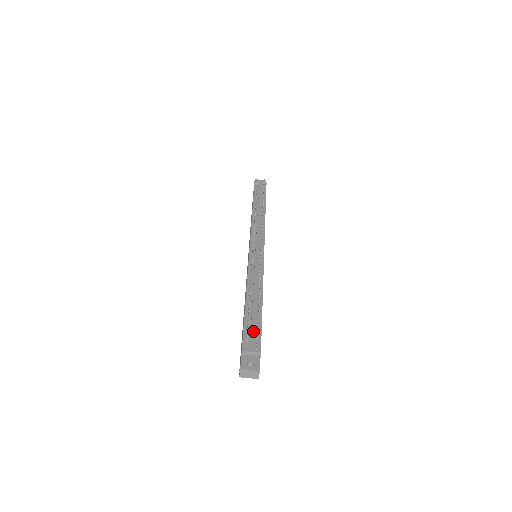
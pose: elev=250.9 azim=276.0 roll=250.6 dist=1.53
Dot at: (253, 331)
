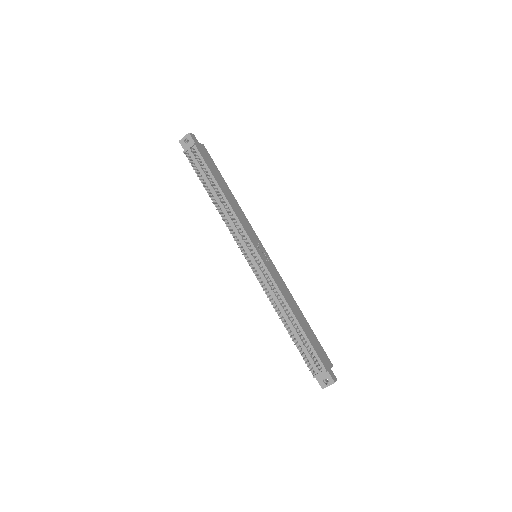
Dot at: (309, 356)
